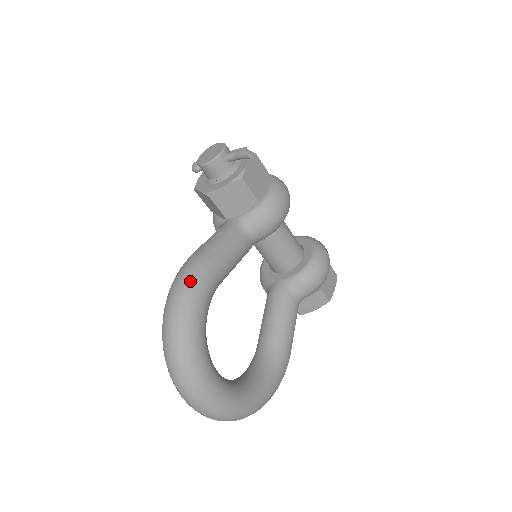
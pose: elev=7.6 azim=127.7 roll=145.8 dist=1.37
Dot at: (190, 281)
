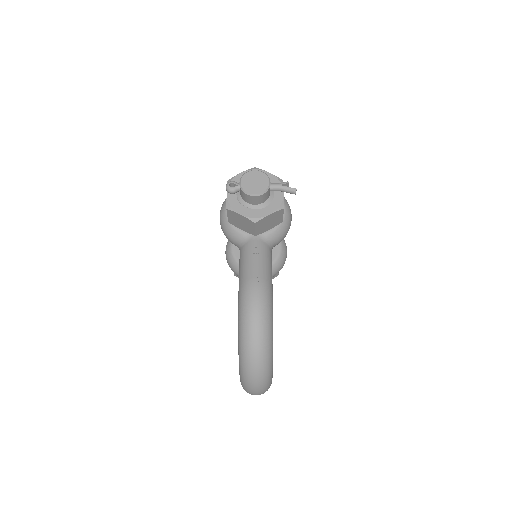
Dot at: (266, 305)
